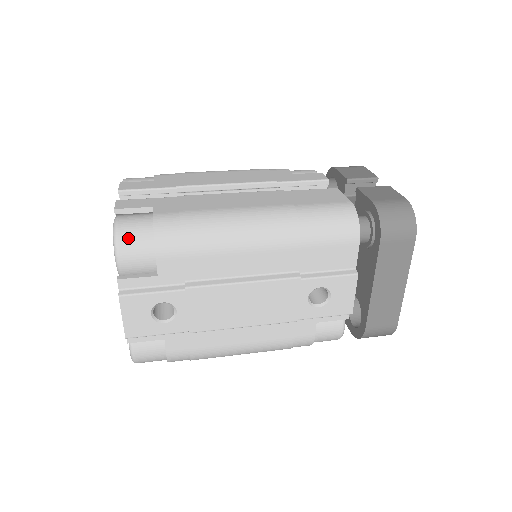
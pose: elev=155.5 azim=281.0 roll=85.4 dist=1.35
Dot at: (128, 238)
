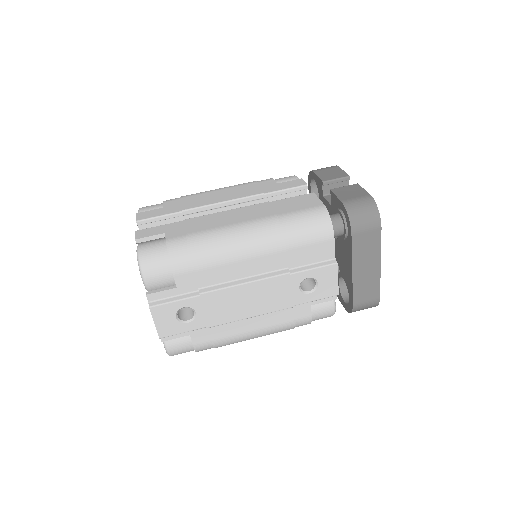
Dot at: (149, 262)
